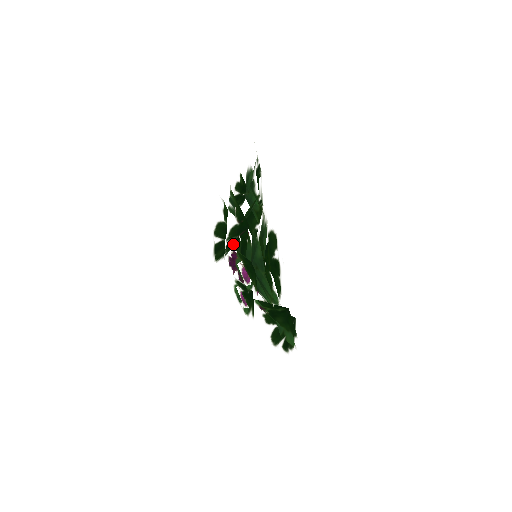
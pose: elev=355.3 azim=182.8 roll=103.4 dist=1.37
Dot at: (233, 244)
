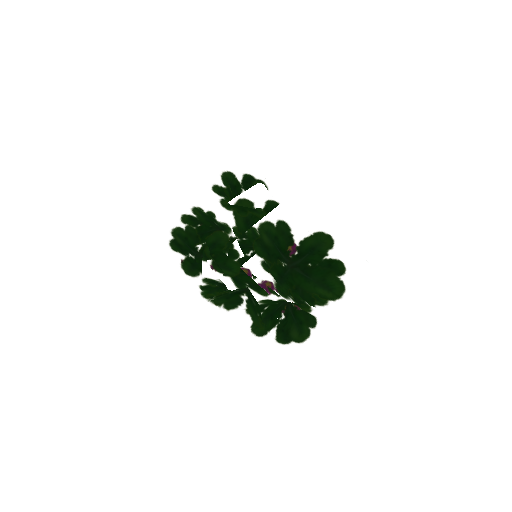
Dot at: occluded
